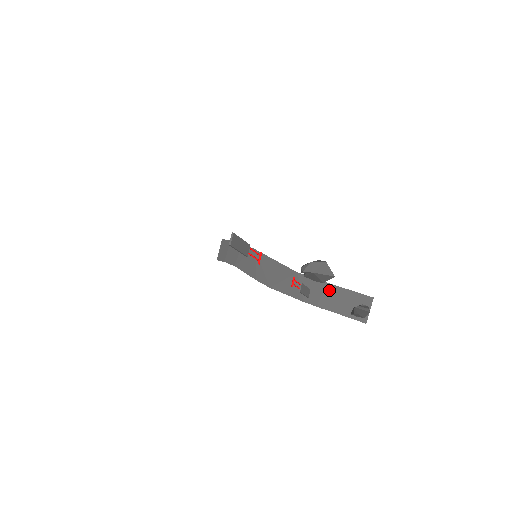
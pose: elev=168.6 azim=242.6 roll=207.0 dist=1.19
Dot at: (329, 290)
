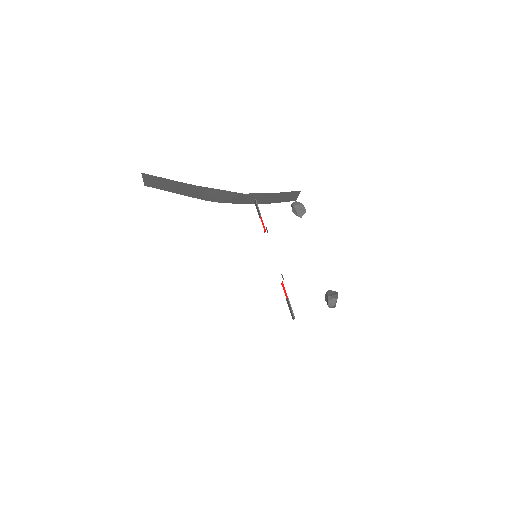
Dot at: (270, 196)
